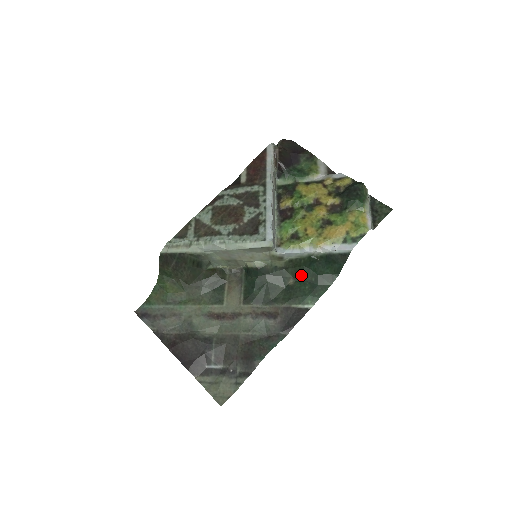
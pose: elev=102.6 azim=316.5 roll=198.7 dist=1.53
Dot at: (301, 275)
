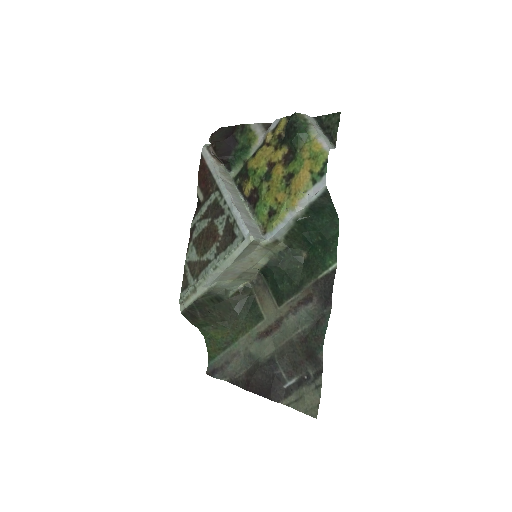
Dot at: (307, 243)
